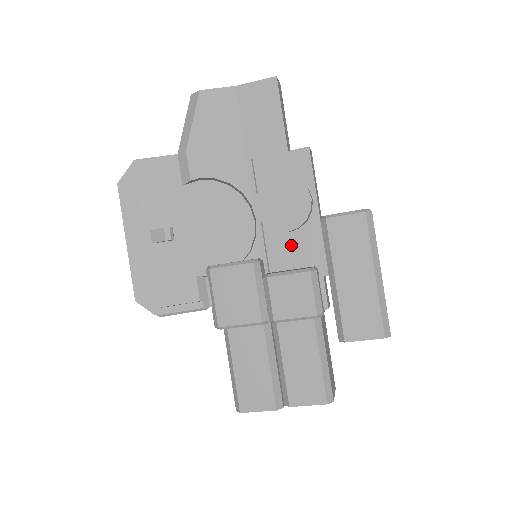
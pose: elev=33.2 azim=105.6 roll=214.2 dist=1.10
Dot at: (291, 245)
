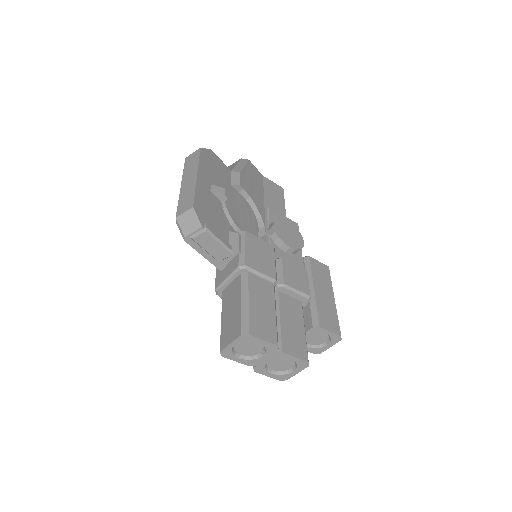
Dot at: (286, 259)
